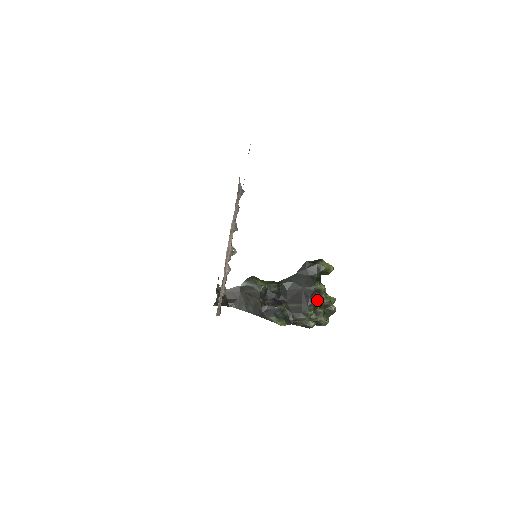
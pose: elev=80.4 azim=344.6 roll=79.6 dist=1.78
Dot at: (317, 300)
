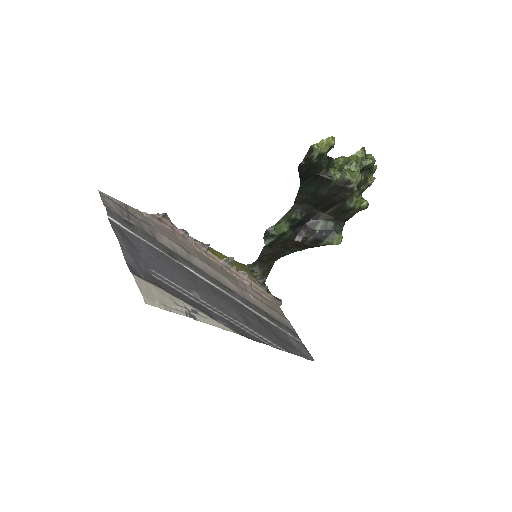
Dot at: (349, 192)
